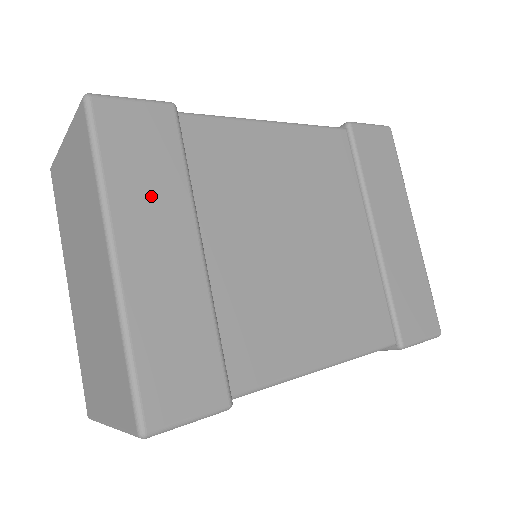
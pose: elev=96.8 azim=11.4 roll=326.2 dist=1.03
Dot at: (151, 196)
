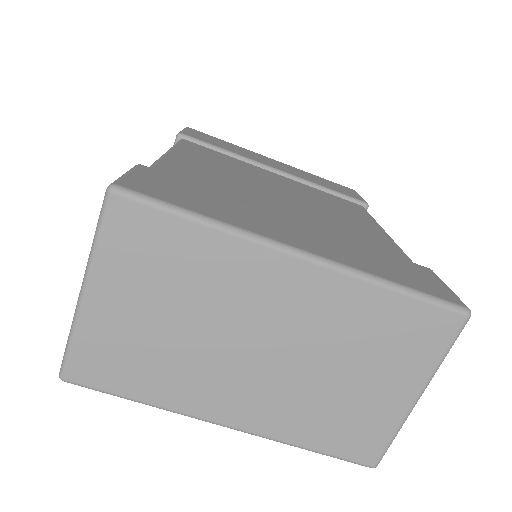
Dot at: (238, 212)
